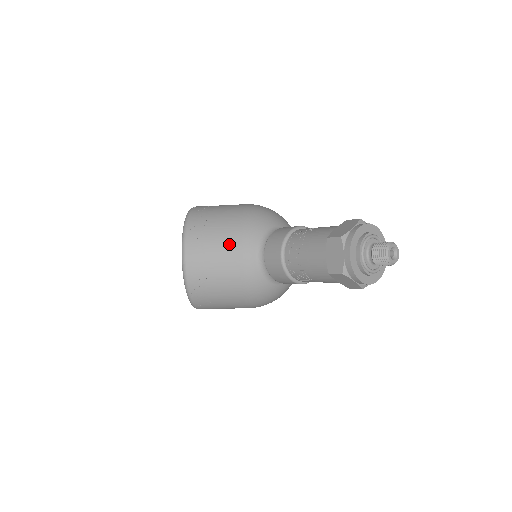
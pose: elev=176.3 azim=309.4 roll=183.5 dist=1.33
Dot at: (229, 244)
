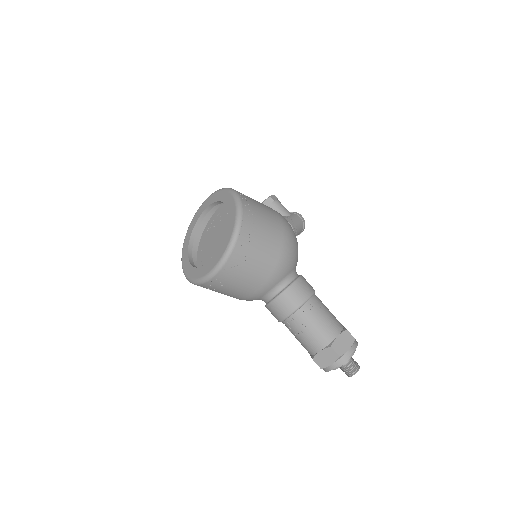
Dot at: (257, 279)
